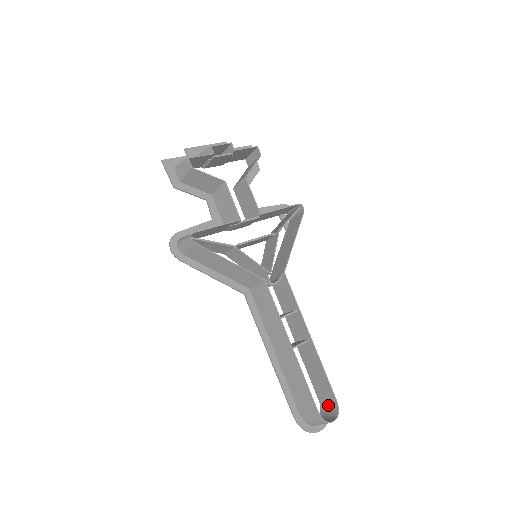
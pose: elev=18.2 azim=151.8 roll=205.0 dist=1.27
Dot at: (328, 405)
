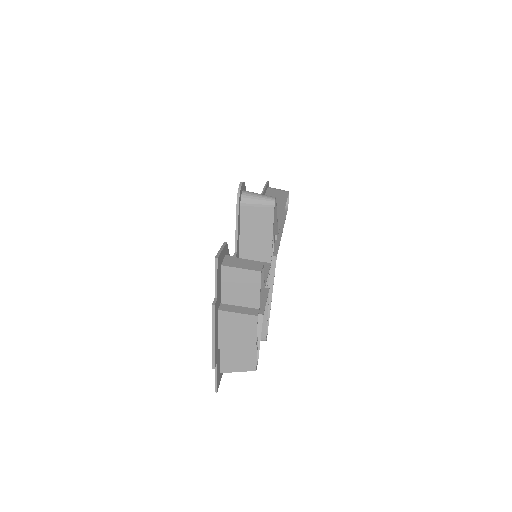
Dot at: occluded
